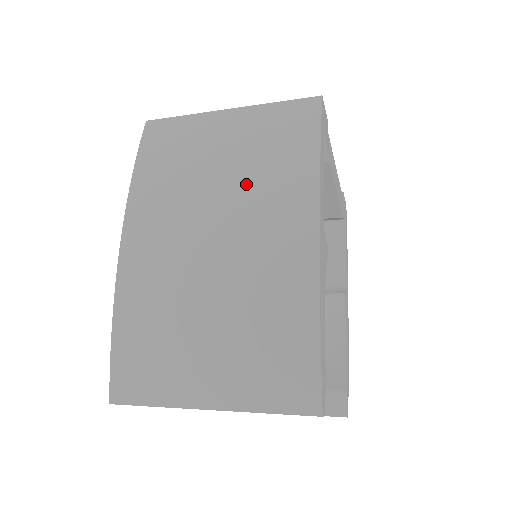
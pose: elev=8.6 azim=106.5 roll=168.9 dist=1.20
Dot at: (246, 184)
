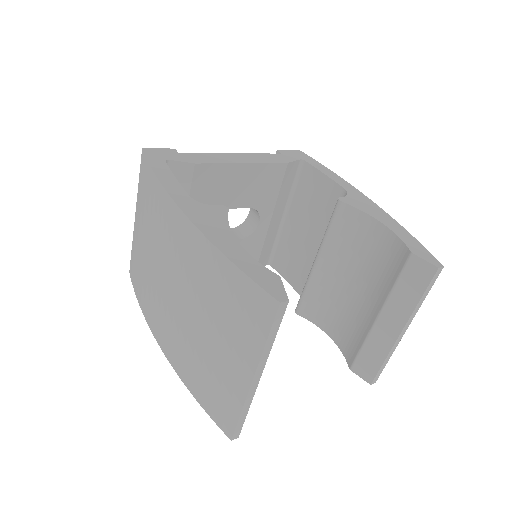
Dot at: (155, 239)
